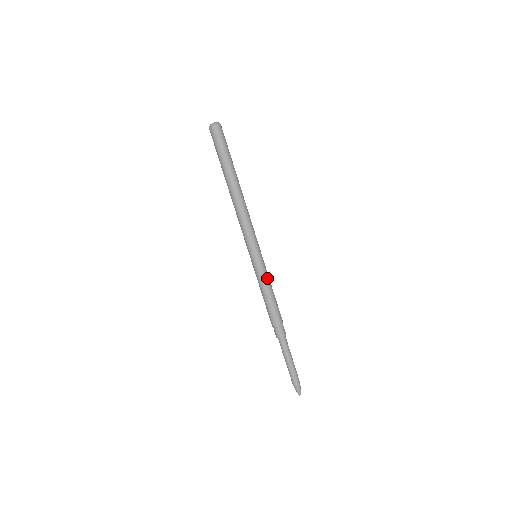
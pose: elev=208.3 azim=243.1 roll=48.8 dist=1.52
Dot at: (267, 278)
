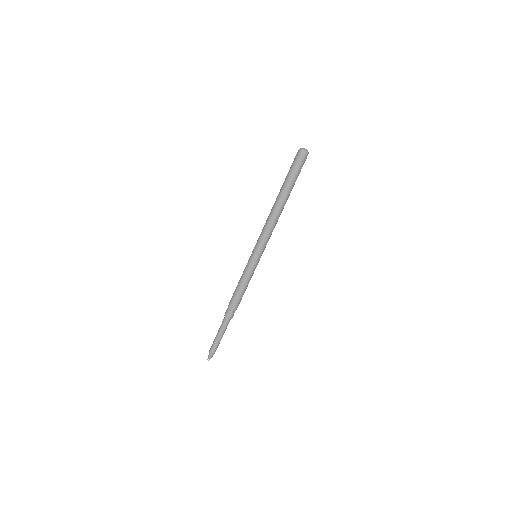
Dot at: (252, 275)
